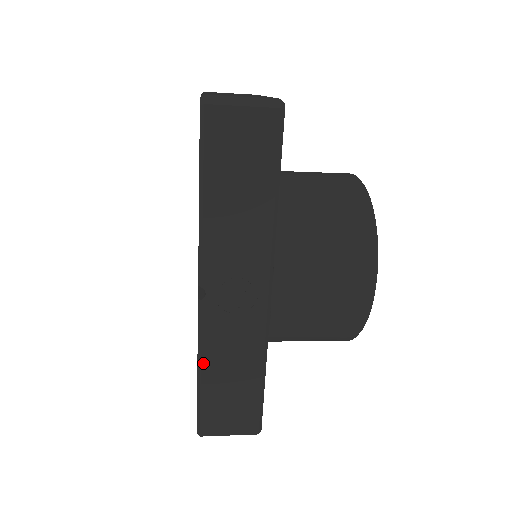
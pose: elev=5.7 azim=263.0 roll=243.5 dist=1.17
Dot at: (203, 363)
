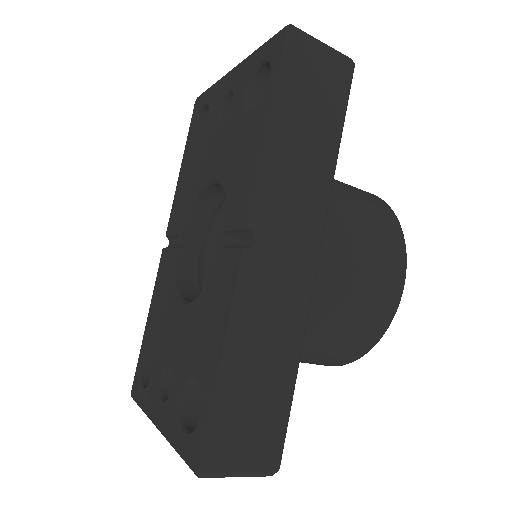
Dot at: (233, 343)
